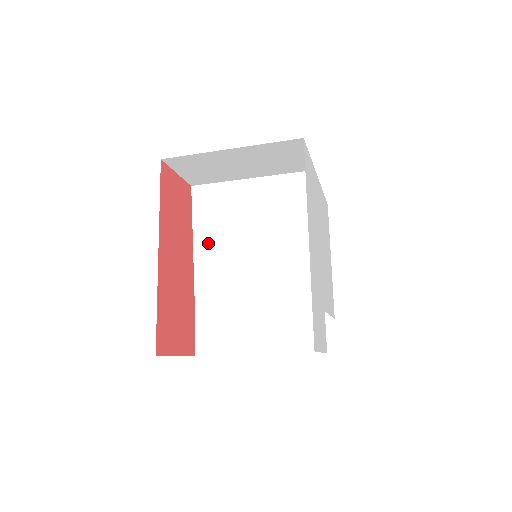
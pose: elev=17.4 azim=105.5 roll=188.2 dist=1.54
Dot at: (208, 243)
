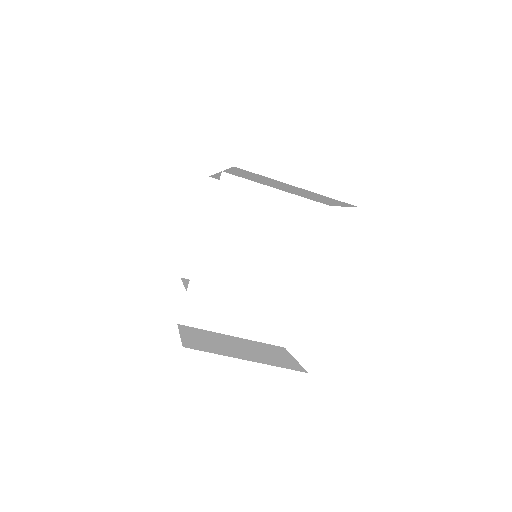
Dot at: (220, 231)
